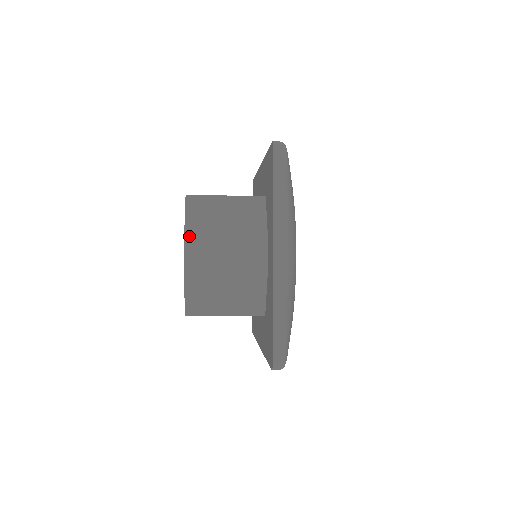
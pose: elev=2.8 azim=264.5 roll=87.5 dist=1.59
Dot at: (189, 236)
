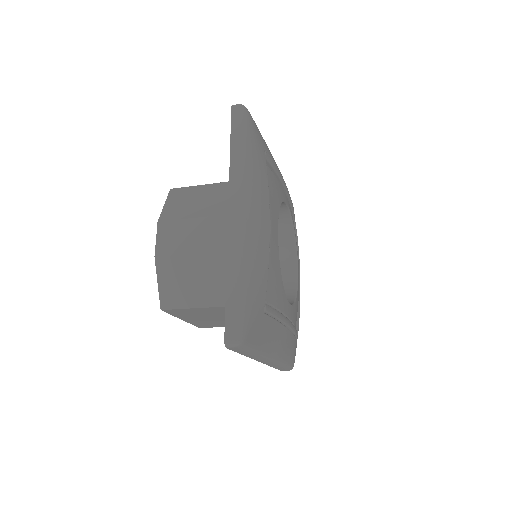
Dot at: (163, 220)
